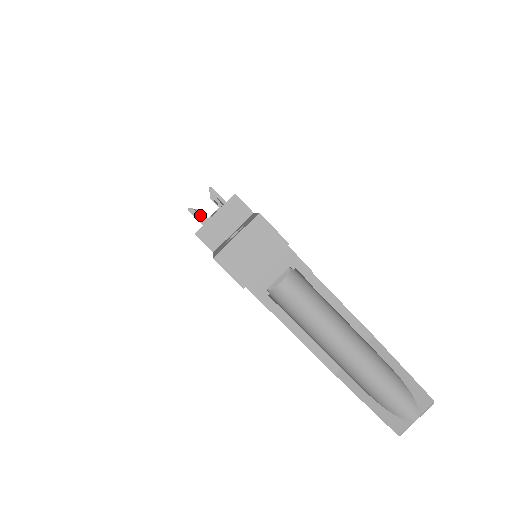
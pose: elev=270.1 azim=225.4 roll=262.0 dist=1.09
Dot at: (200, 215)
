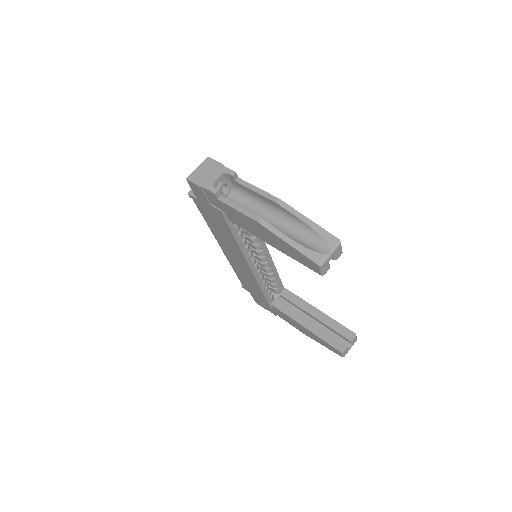
Dot at: occluded
